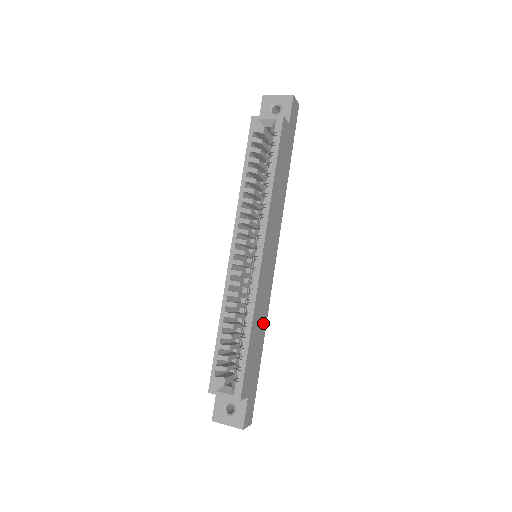
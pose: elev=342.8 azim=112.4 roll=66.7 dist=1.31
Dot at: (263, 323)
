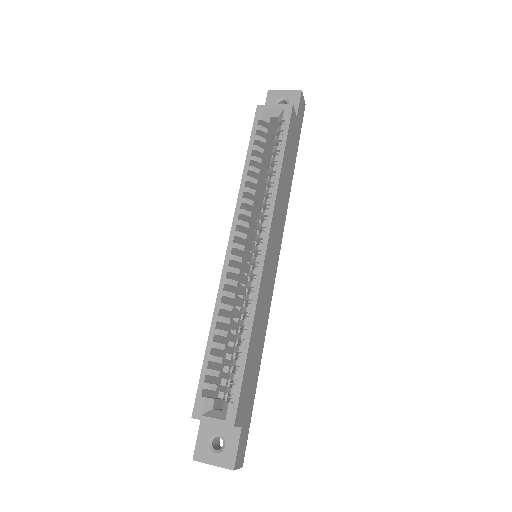
Dot at: (262, 335)
